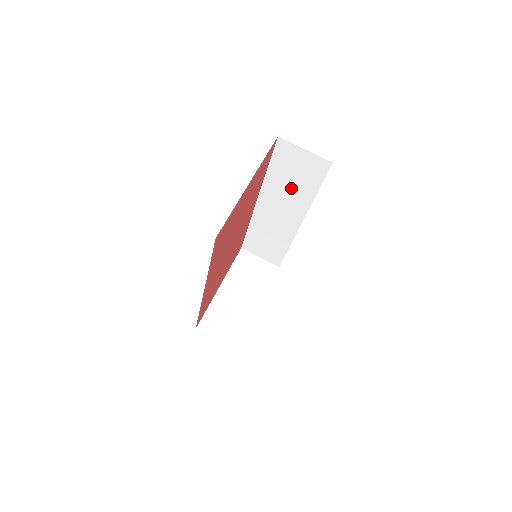
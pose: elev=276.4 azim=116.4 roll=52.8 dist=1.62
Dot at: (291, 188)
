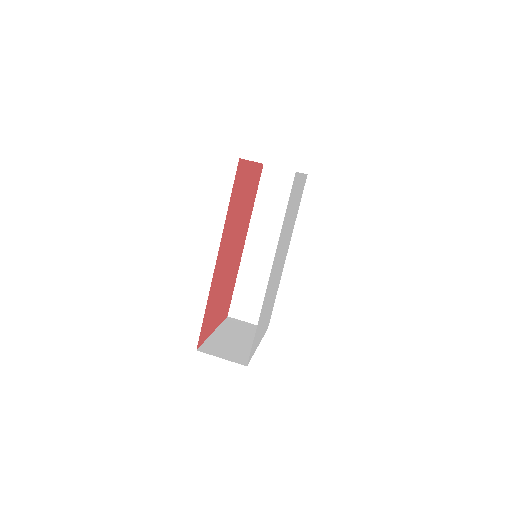
Dot at: (276, 214)
